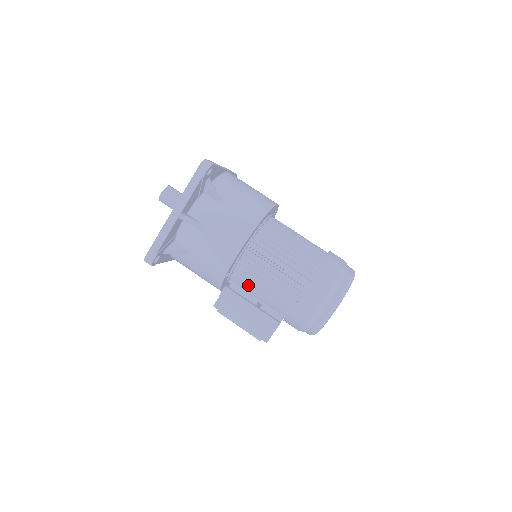
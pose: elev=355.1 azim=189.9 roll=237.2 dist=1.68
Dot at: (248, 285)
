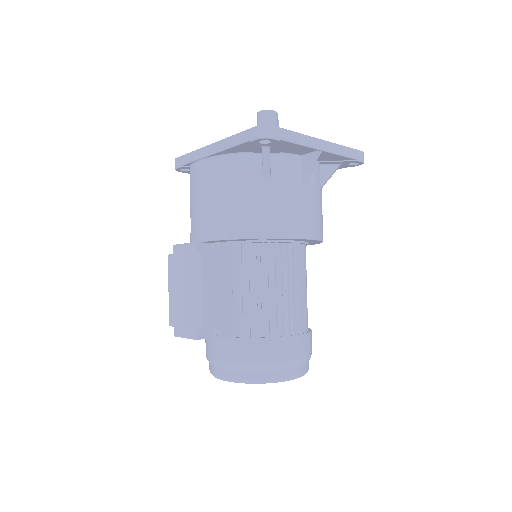
Dot at: (256, 270)
